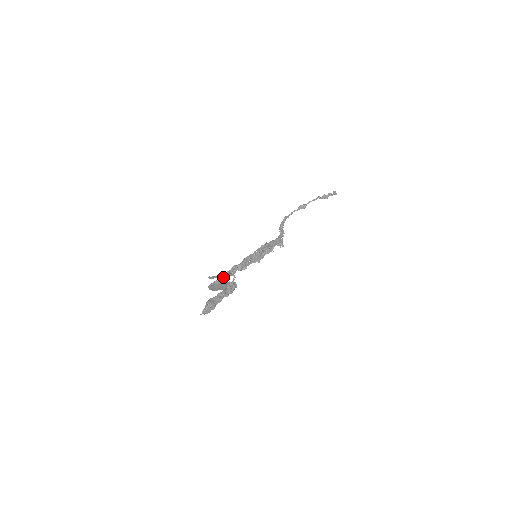
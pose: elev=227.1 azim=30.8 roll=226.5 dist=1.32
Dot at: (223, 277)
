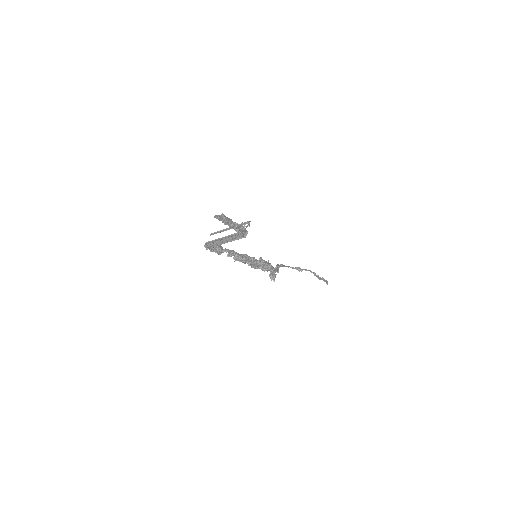
Dot at: (221, 248)
